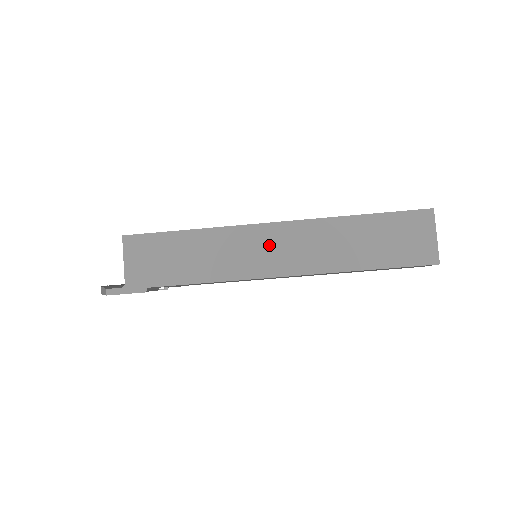
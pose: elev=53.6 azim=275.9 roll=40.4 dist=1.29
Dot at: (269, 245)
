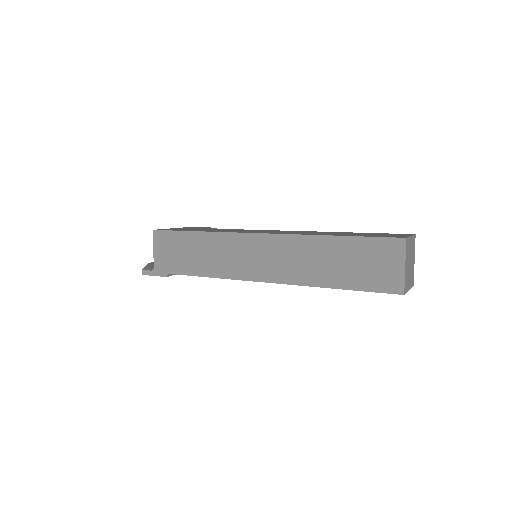
Dot at: (255, 253)
